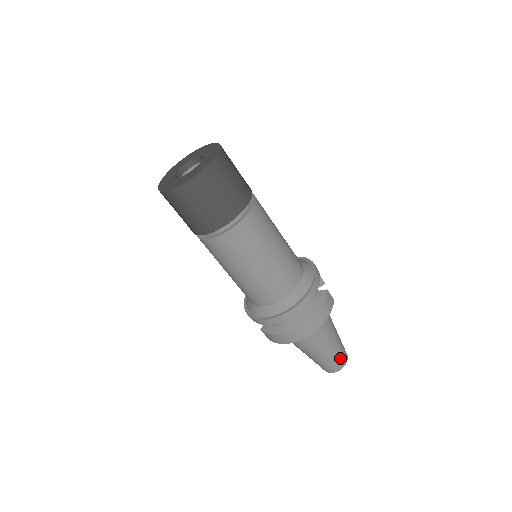
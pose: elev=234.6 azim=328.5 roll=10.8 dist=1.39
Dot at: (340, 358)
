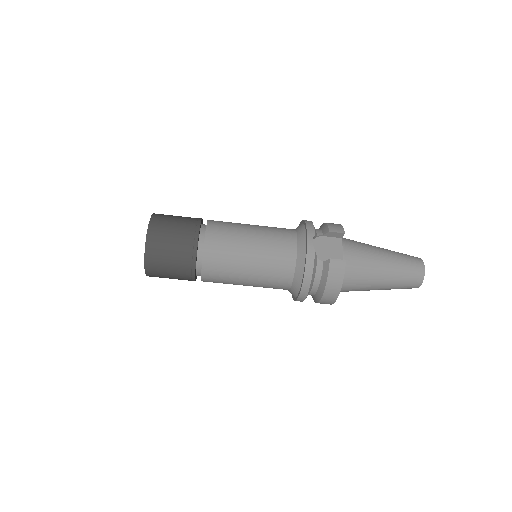
Dot at: (408, 281)
